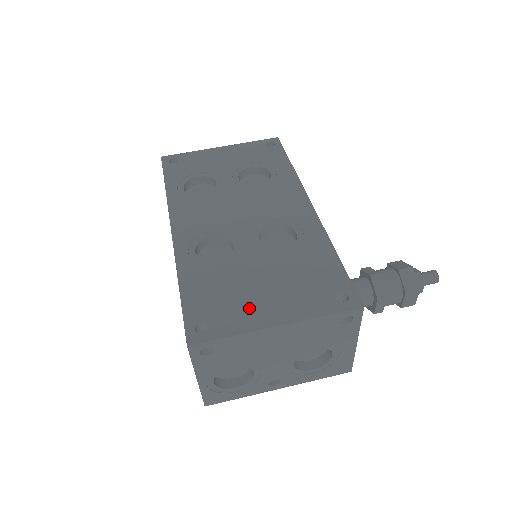
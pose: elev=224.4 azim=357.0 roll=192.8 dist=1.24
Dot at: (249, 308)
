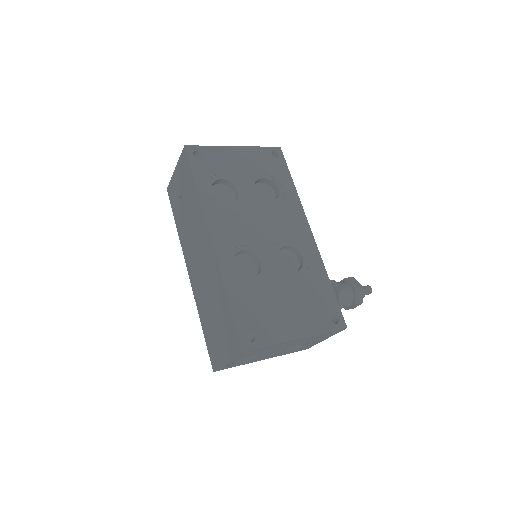
Dot at: (279, 323)
